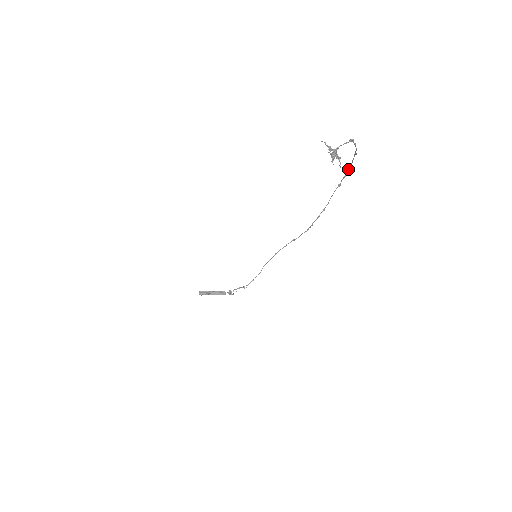
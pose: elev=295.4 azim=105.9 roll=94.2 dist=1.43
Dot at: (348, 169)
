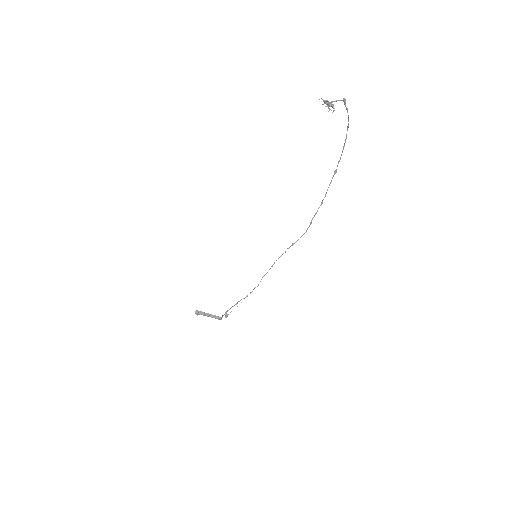
Dot at: (343, 149)
